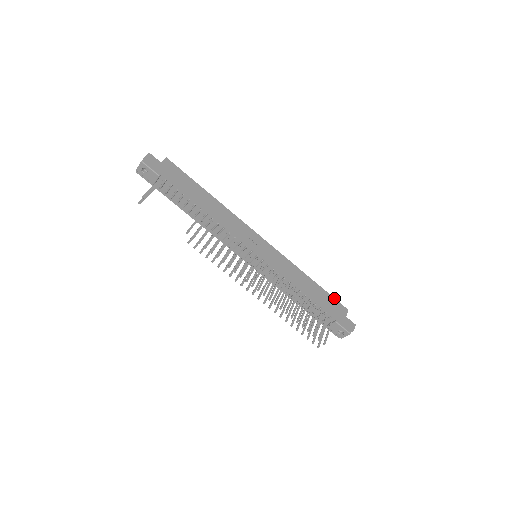
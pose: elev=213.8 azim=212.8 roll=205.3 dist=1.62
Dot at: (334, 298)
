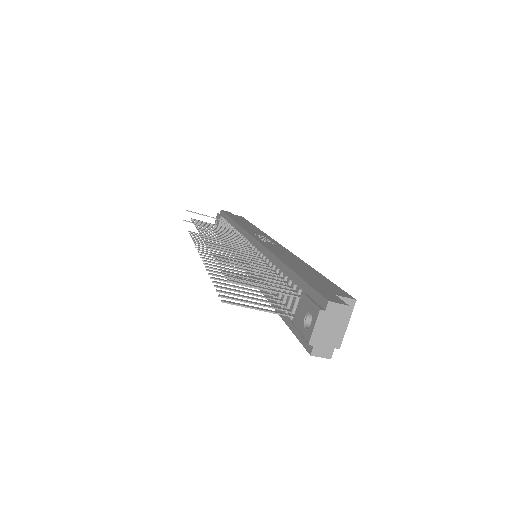
Dot at: (337, 286)
